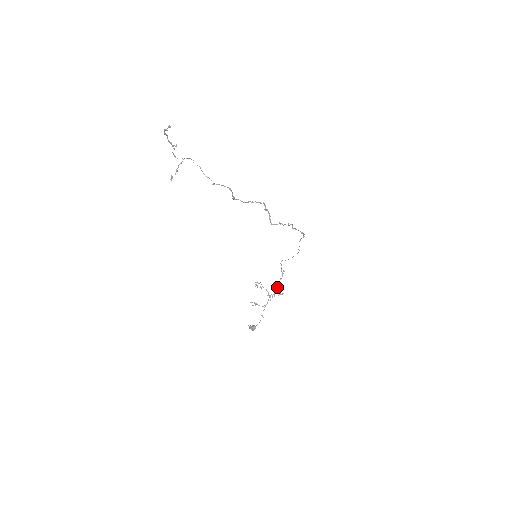
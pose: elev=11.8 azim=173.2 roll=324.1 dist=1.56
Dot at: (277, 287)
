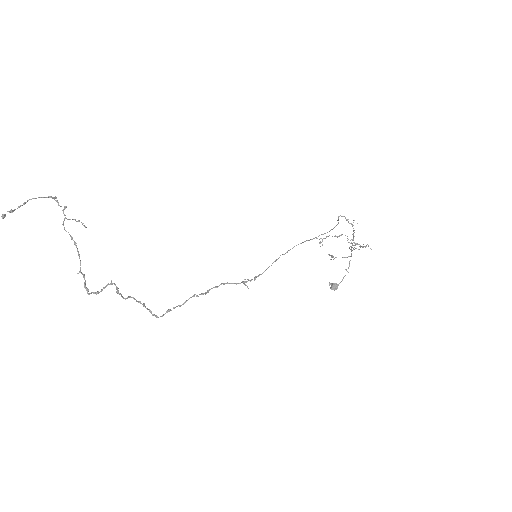
Dot at: occluded
